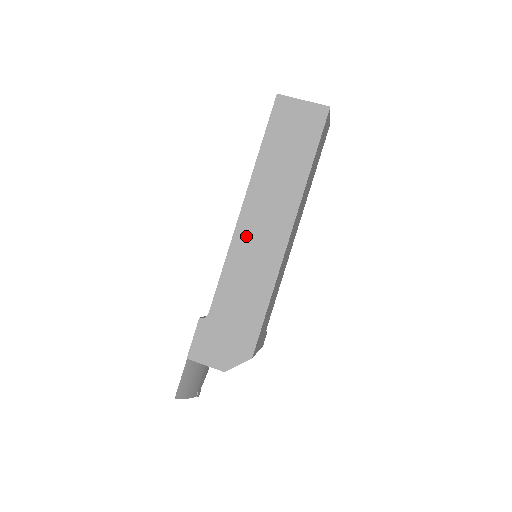
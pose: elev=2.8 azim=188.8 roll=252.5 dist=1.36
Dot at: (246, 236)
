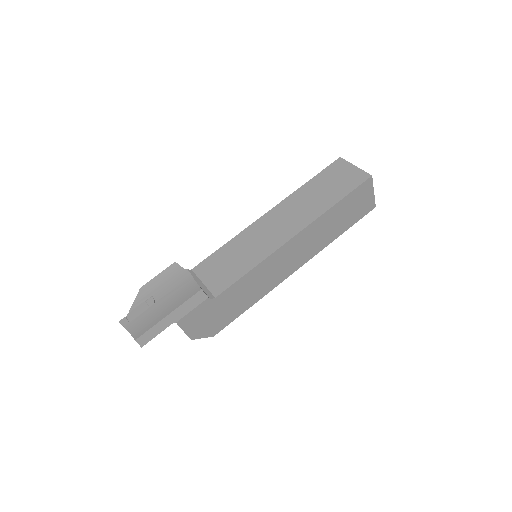
Dot at: (280, 257)
